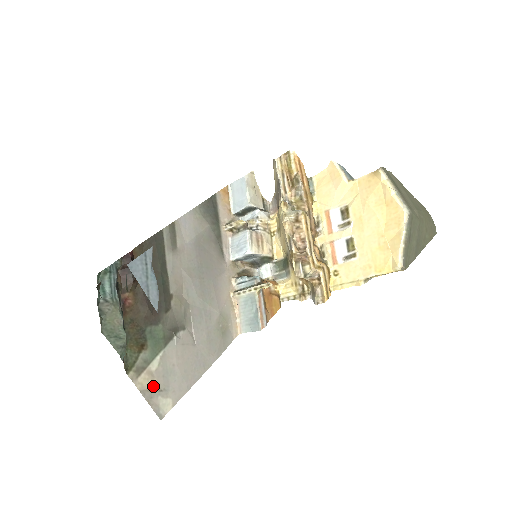
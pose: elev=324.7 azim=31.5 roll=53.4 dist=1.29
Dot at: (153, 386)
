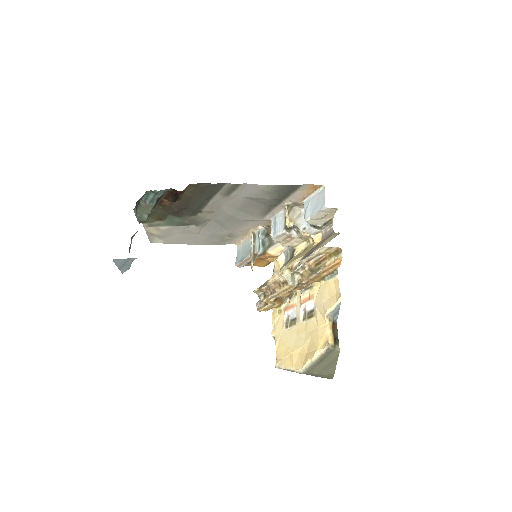
Dot at: (156, 233)
